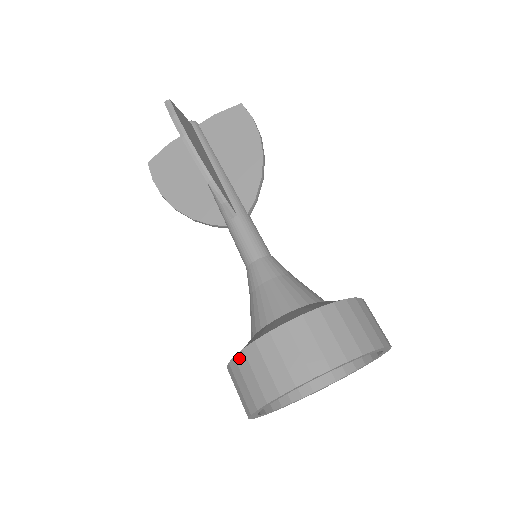
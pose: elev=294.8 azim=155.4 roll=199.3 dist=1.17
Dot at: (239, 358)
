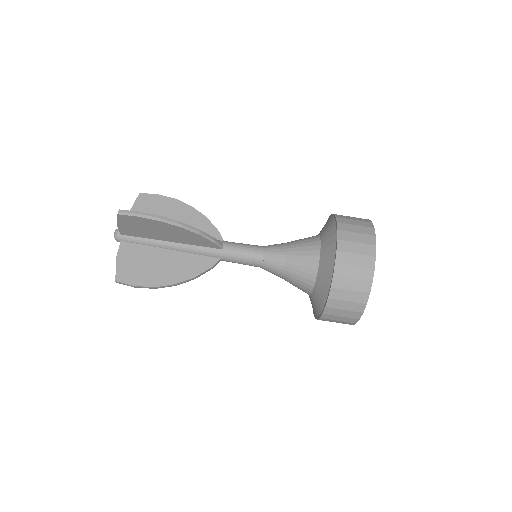
Dot at: (335, 283)
